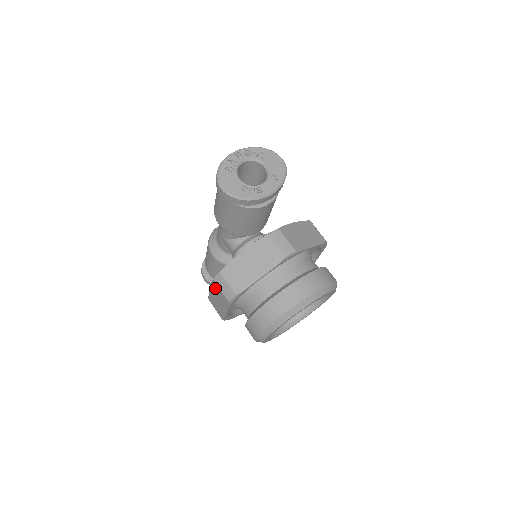
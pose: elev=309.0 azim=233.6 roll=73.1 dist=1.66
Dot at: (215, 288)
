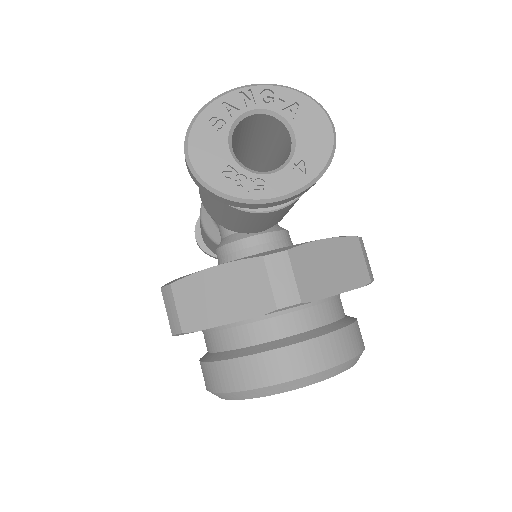
Dot at: occluded
